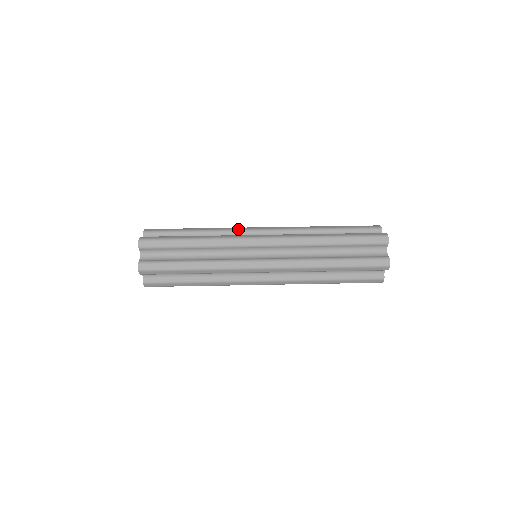
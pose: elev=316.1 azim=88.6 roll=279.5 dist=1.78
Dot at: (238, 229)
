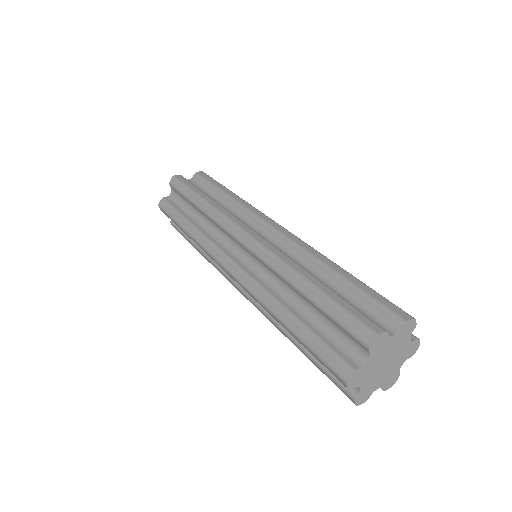
Dot at: (255, 213)
